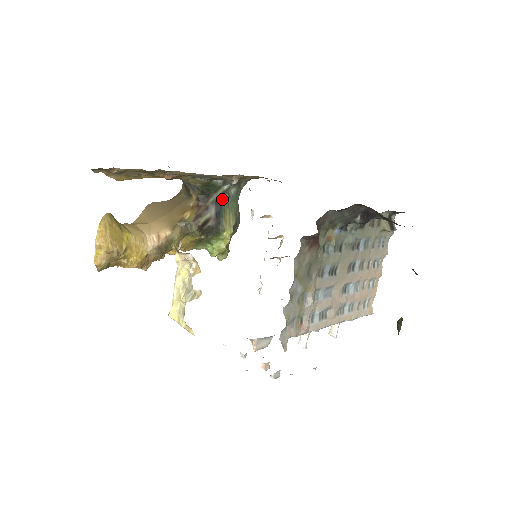
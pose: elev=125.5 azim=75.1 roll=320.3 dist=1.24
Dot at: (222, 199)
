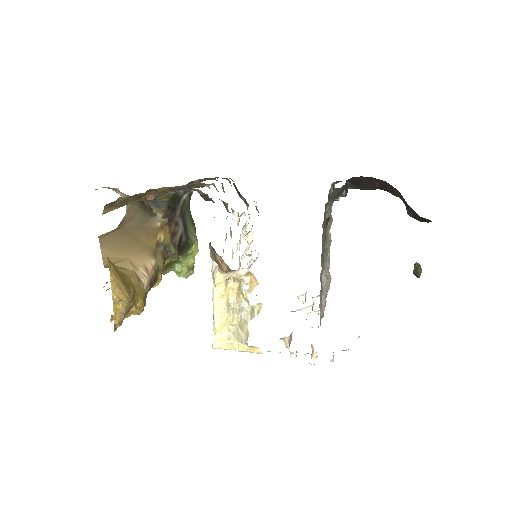
Dot at: (183, 210)
